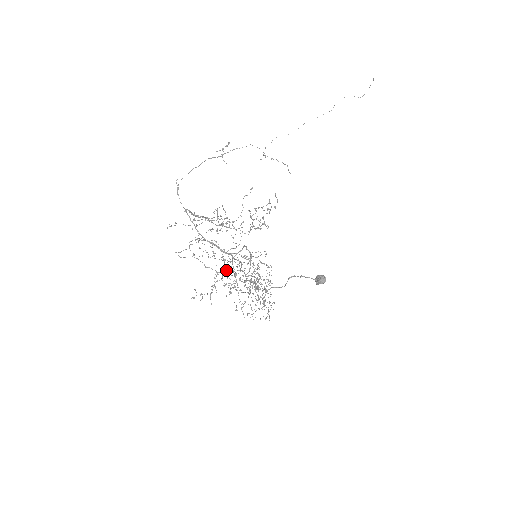
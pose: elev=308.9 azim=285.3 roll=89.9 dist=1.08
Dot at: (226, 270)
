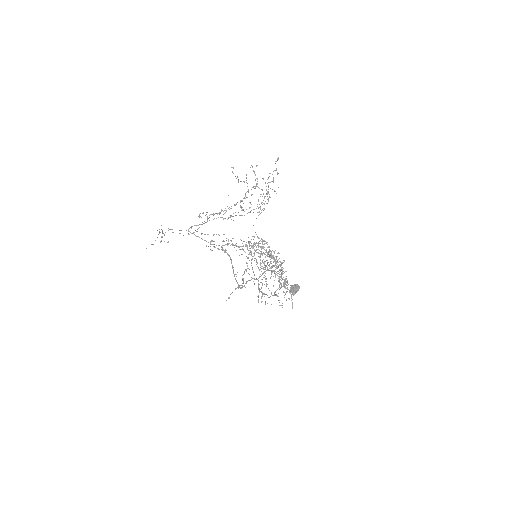
Dot at: (251, 254)
